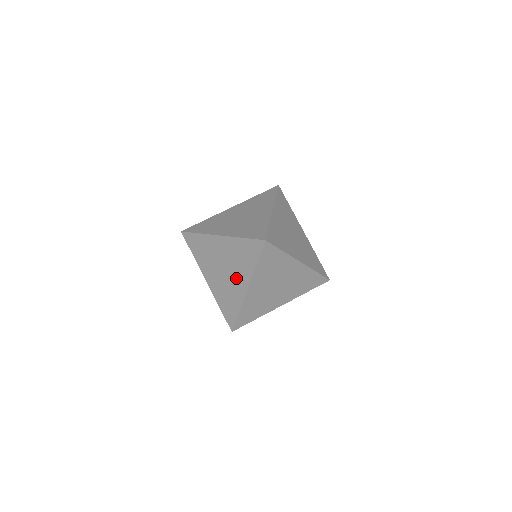
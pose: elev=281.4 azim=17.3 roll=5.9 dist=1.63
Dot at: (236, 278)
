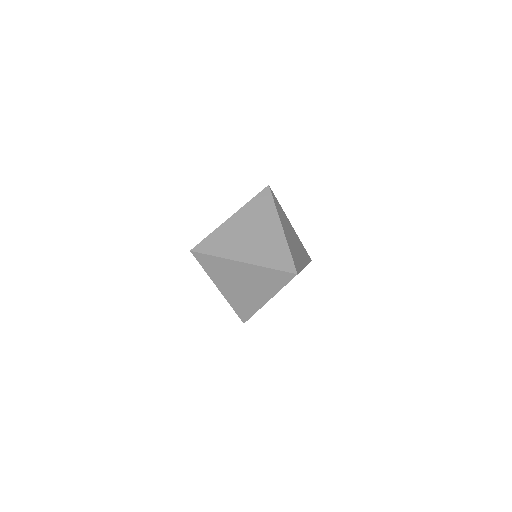
Dot at: (257, 293)
